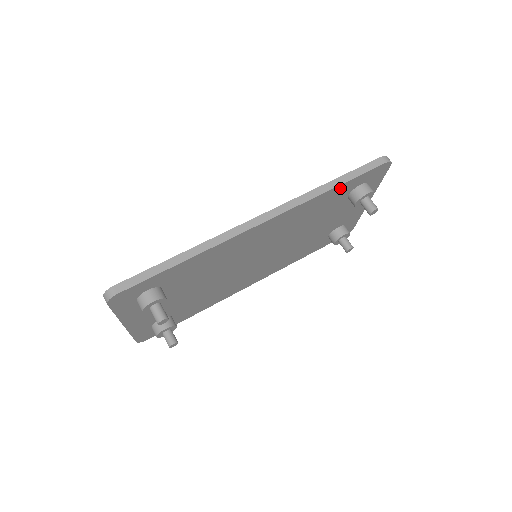
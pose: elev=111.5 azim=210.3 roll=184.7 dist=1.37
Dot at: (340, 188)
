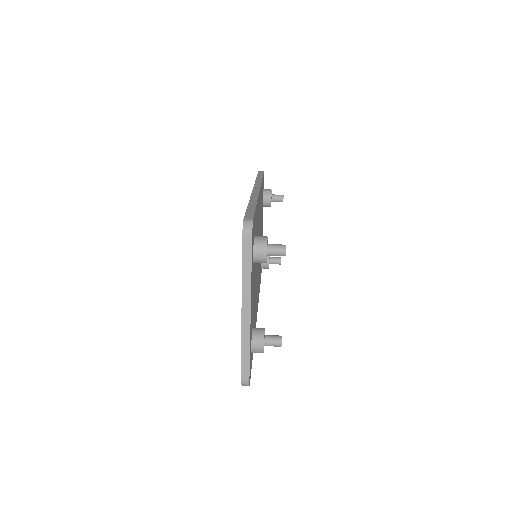
Dot at: (262, 183)
